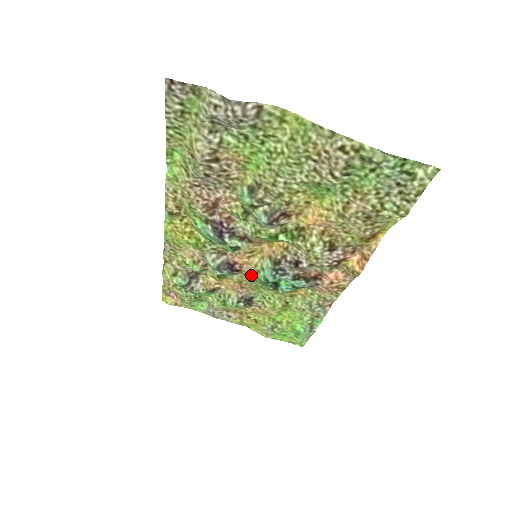
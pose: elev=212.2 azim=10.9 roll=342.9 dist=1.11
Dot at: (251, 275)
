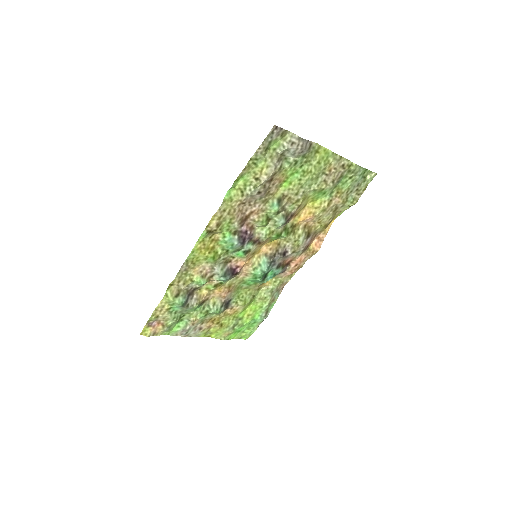
Dot at: (243, 276)
